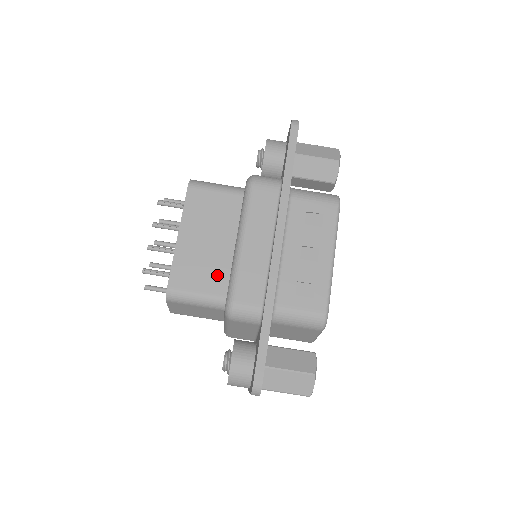
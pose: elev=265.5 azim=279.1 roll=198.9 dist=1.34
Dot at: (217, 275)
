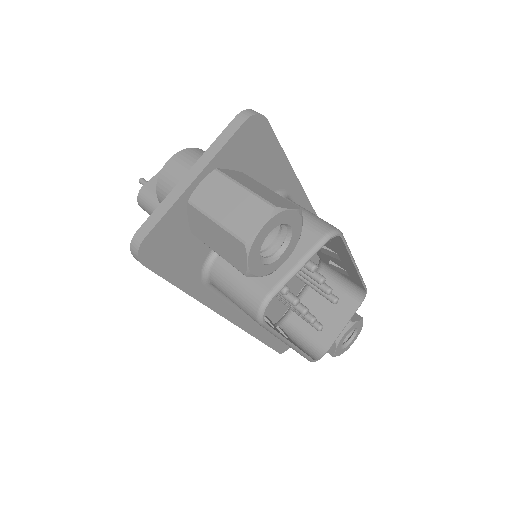
Dot at: occluded
